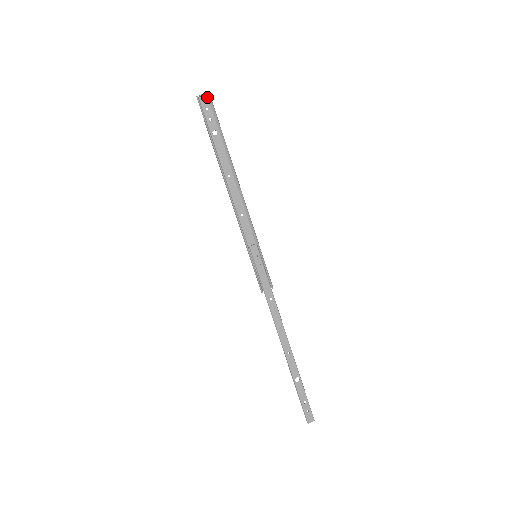
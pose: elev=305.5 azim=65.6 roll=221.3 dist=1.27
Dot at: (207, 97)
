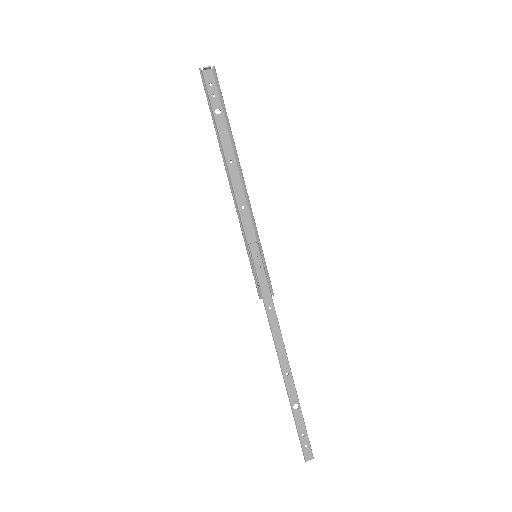
Dot at: (212, 71)
